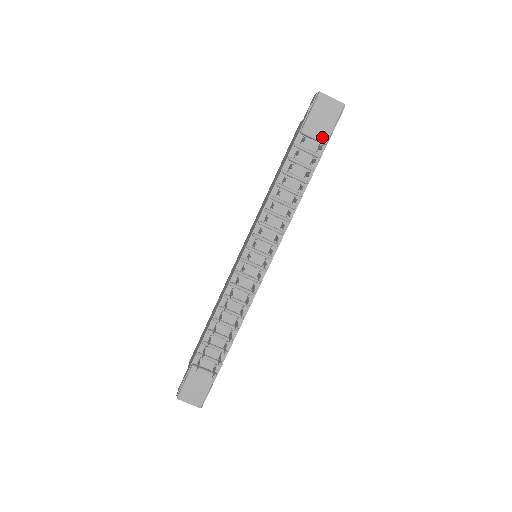
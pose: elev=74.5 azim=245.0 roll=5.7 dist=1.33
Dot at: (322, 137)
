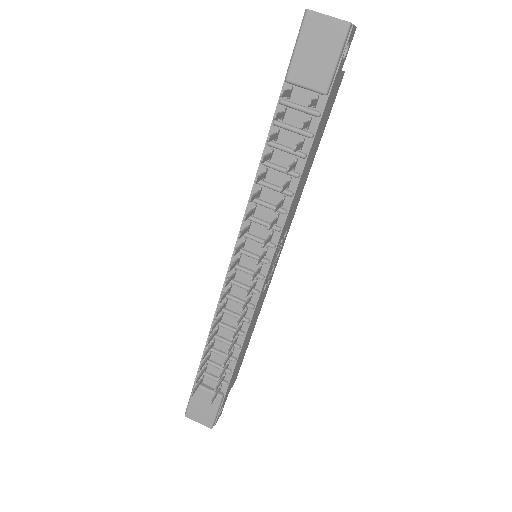
Dot at: (318, 84)
